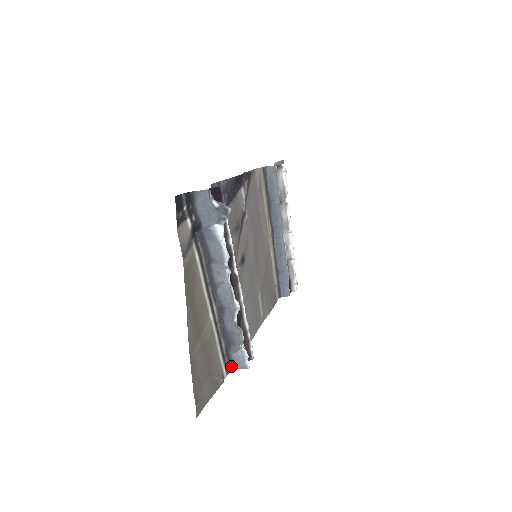
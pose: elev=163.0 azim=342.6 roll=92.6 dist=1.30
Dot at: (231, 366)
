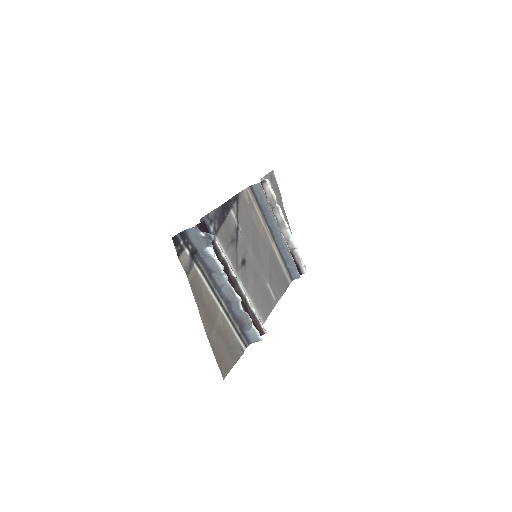
Dot at: (248, 341)
